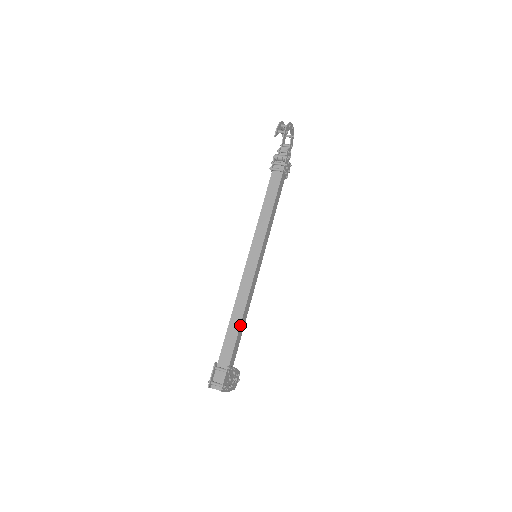
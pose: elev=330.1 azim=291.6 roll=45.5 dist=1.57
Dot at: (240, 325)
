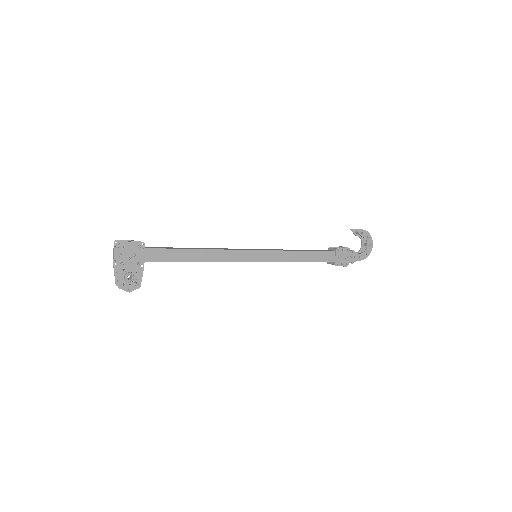
Dot at: (188, 249)
